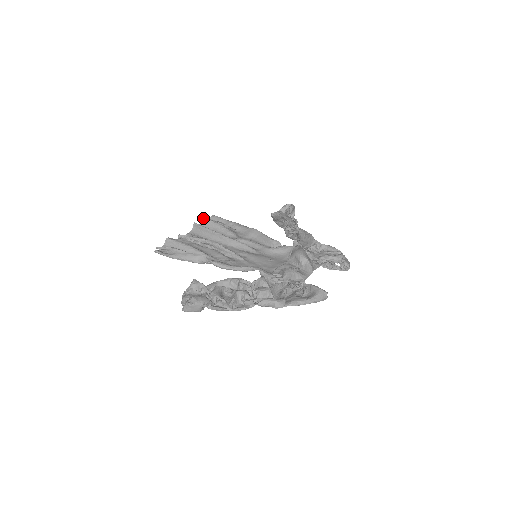
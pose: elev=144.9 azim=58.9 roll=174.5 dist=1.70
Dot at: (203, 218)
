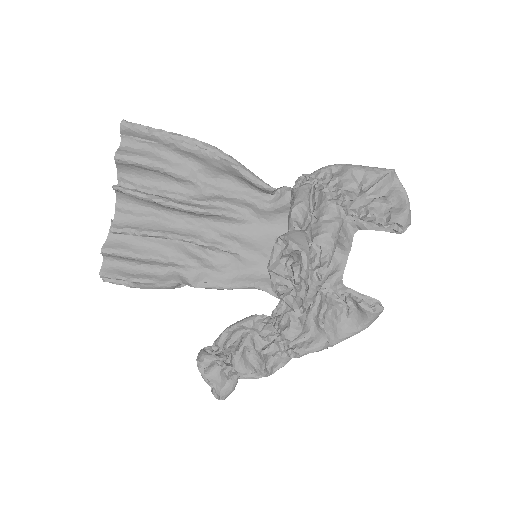
Dot at: (116, 160)
